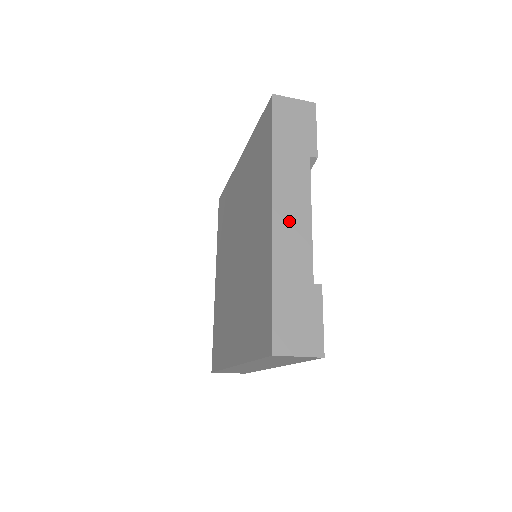
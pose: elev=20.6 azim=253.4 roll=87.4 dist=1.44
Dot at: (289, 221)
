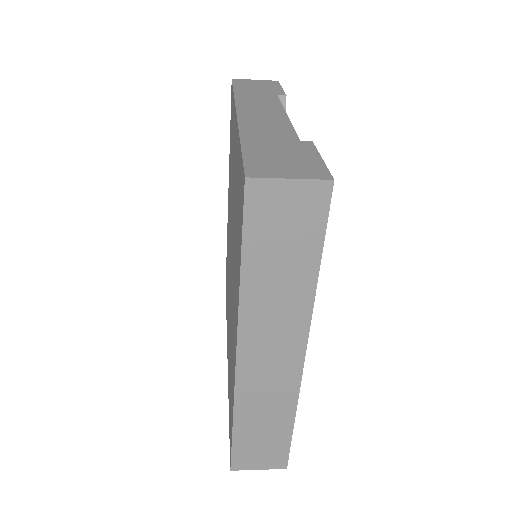
Dot at: (258, 115)
